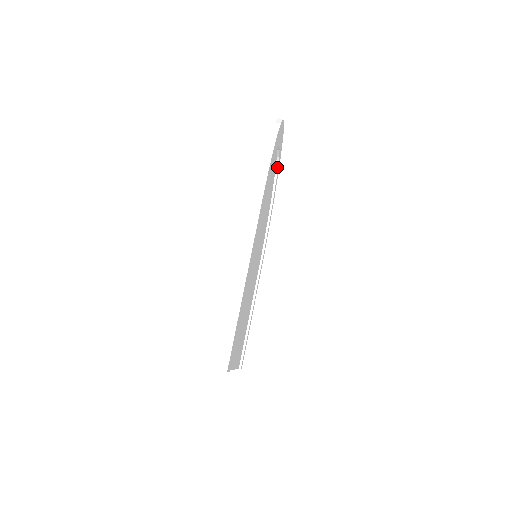
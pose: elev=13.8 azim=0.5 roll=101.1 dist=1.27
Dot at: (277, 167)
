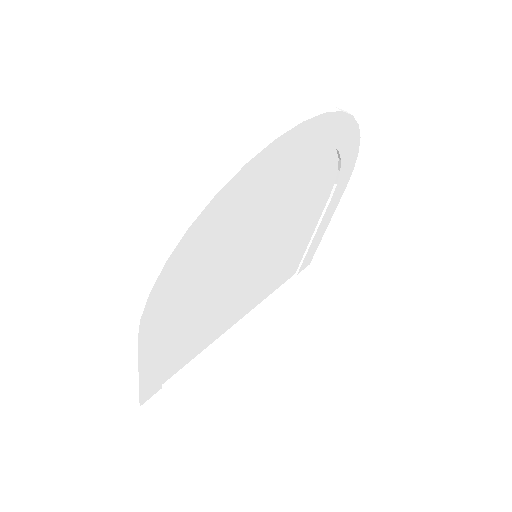
Dot at: (309, 144)
